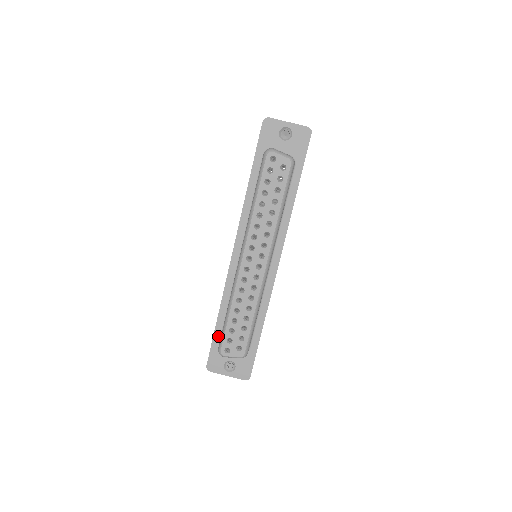
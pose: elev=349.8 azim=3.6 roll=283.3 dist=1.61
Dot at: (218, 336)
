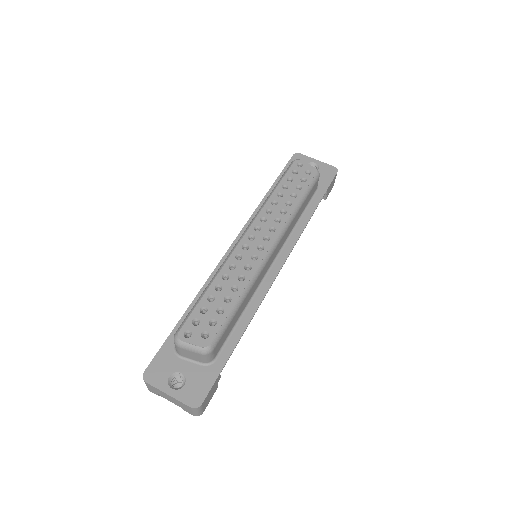
Dot at: occluded
